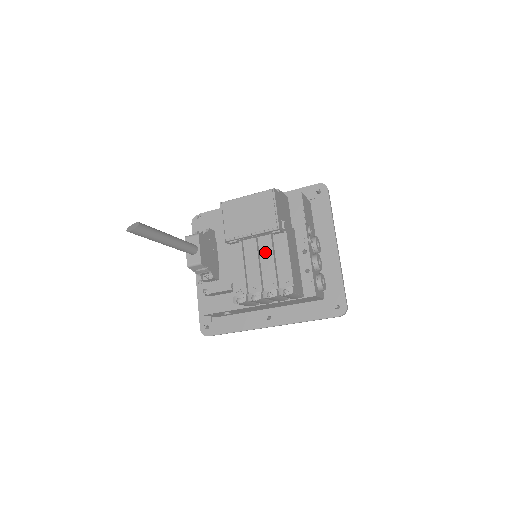
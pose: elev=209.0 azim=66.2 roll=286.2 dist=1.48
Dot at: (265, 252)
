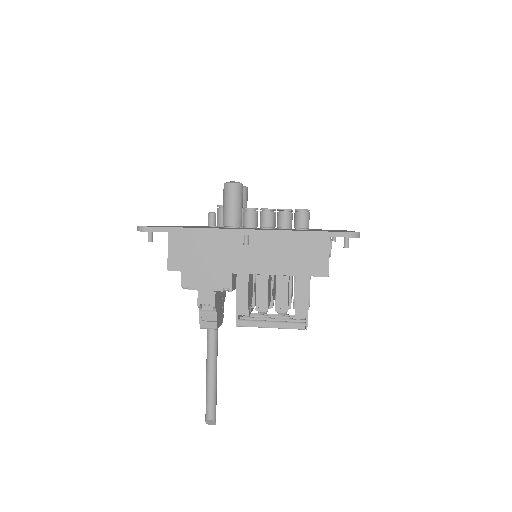
Dot at: occluded
